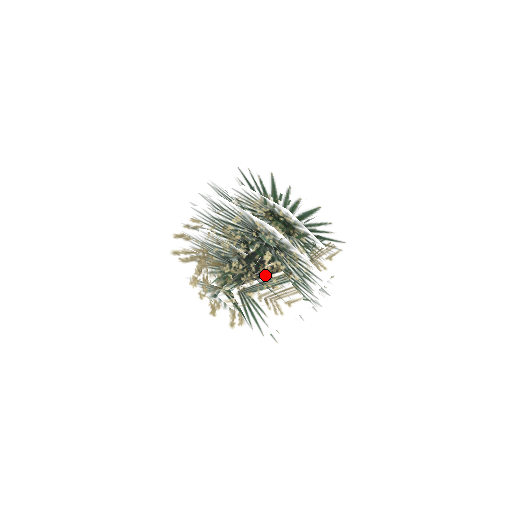
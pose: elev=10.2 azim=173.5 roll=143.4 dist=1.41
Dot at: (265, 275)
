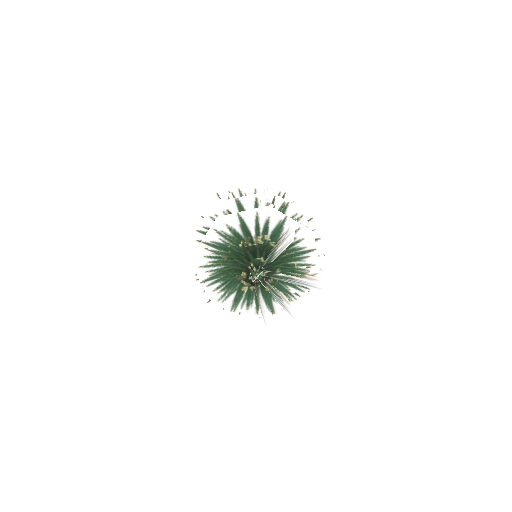
Dot at: occluded
